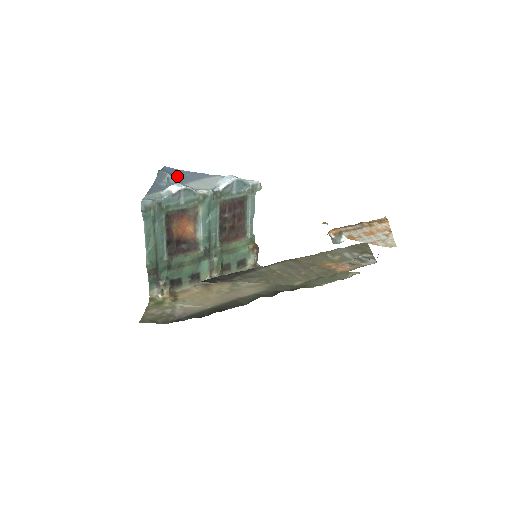
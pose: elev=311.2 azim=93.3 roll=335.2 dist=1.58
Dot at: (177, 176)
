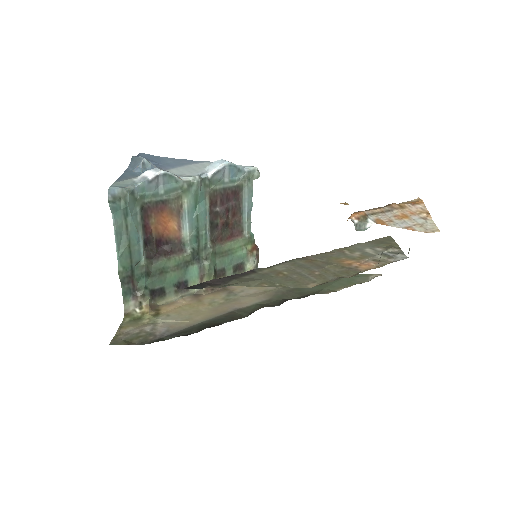
Dot at: (156, 162)
